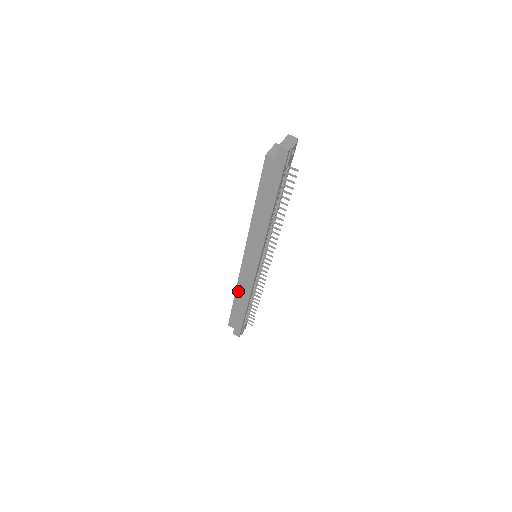
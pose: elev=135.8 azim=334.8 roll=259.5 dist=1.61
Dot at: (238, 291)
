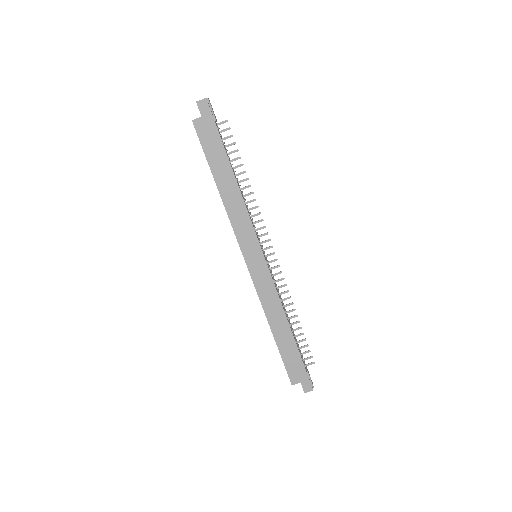
Dot at: (269, 316)
